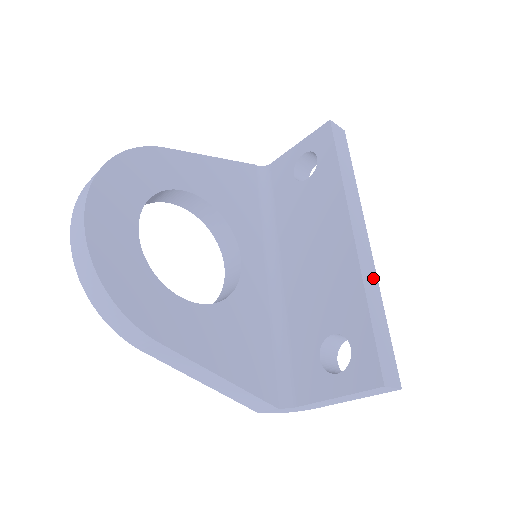
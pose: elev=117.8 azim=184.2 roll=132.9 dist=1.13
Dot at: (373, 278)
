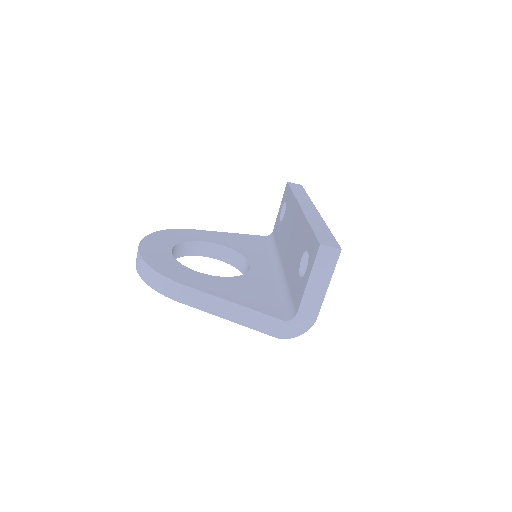
Dot at: (318, 219)
